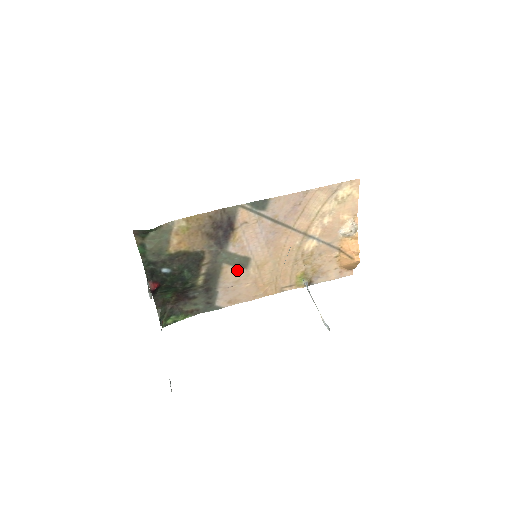
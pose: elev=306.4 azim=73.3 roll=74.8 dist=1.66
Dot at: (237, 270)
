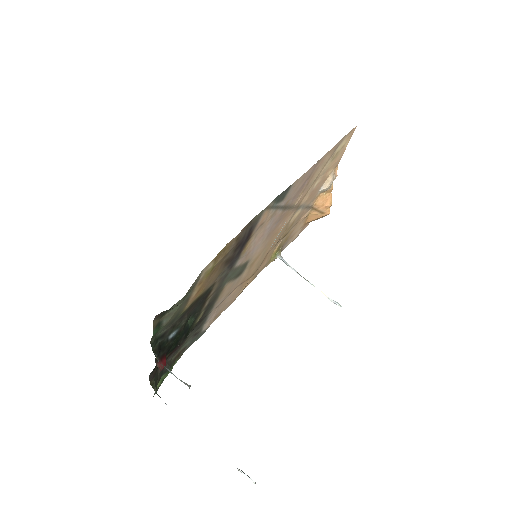
Dot at: (233, 281)
